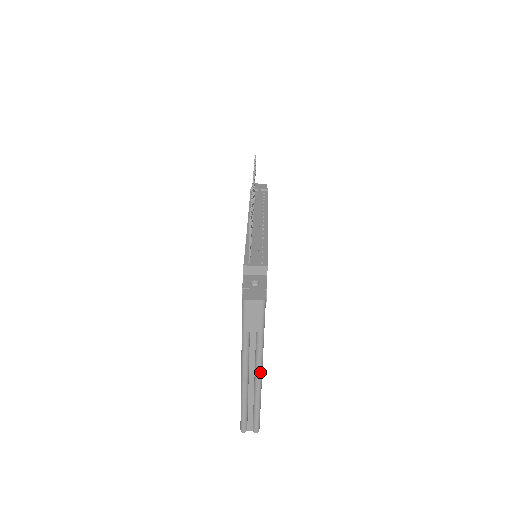
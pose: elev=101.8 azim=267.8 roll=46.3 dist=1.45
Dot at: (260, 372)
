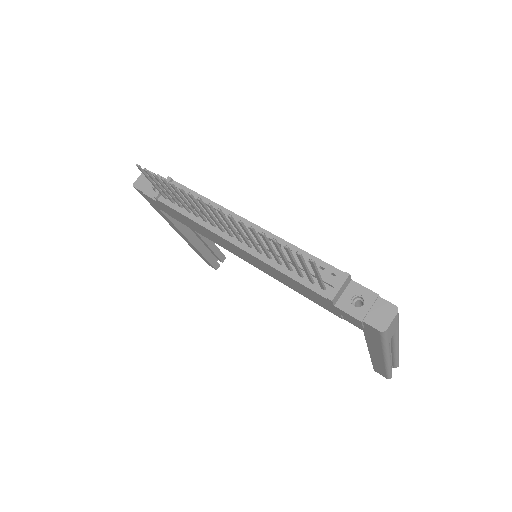
Dot at: (398, 343)
